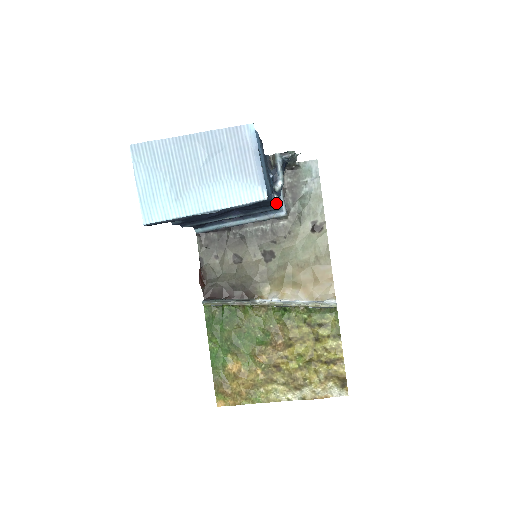
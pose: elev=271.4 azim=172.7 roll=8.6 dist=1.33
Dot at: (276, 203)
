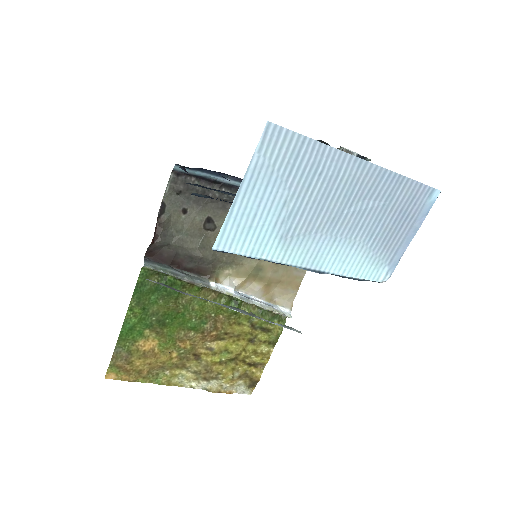
Dot at: occluded
